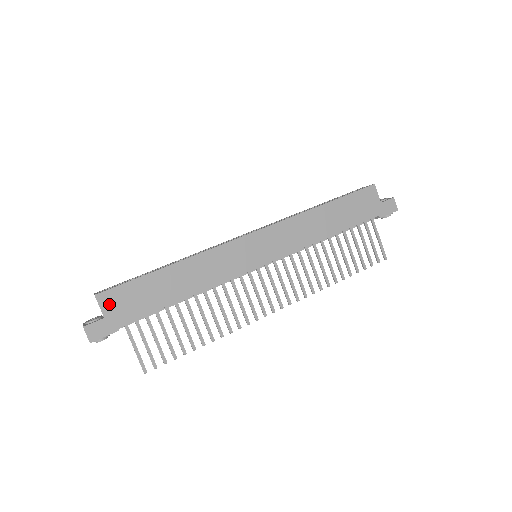
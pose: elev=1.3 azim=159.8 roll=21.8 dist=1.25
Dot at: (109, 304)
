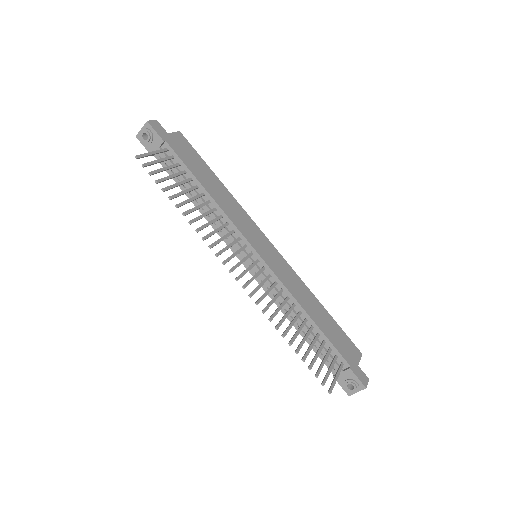
Dot at: (178, 138)
